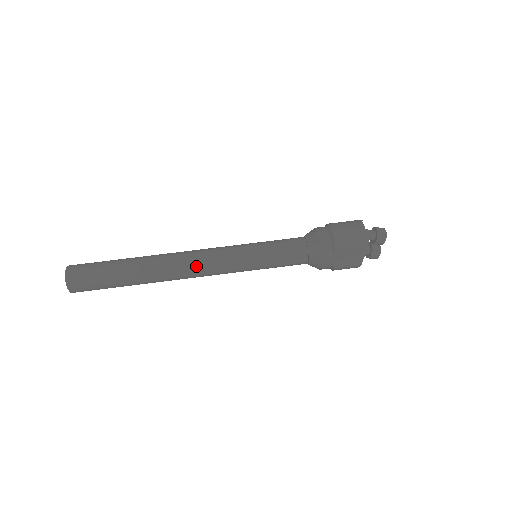
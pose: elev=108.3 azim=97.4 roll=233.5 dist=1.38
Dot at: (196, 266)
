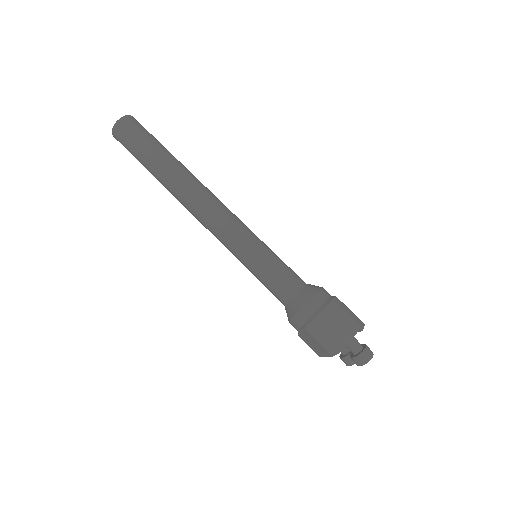
Dot at: (202, 216)
